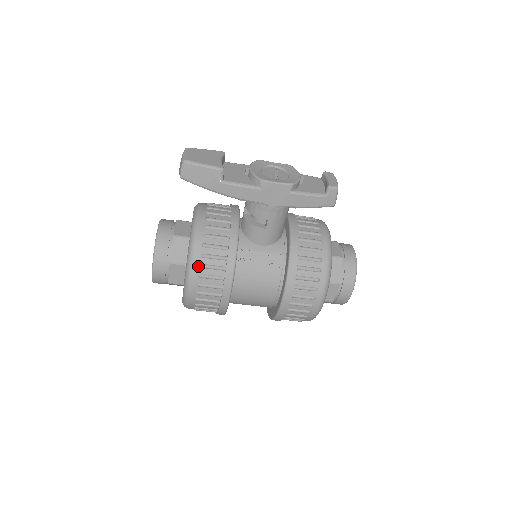
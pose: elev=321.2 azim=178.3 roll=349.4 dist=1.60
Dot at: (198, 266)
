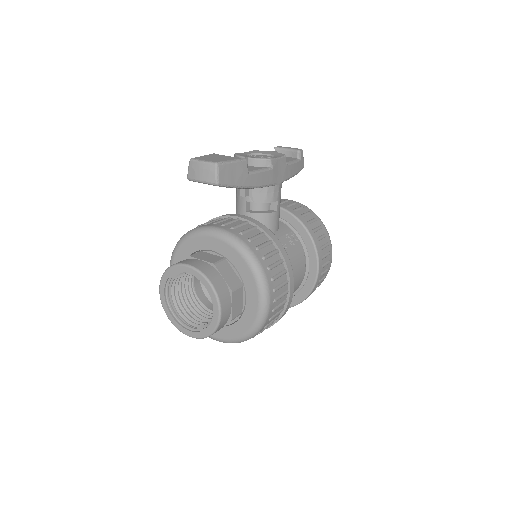
Dot at: (267, 270)
